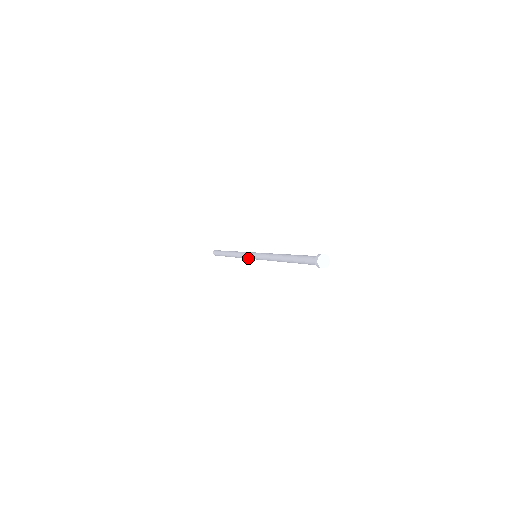
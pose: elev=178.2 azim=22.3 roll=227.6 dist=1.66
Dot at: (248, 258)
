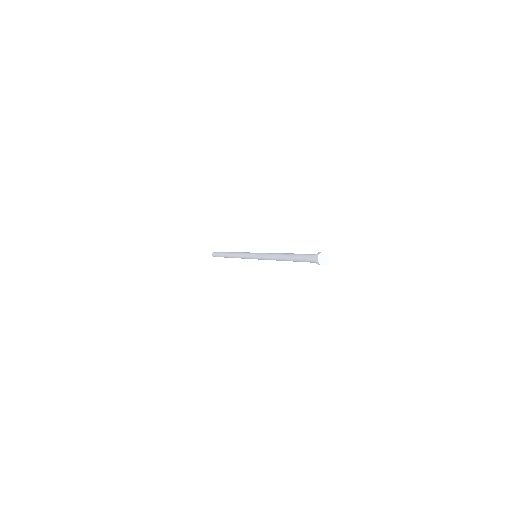
Dot at: (247, 258)
